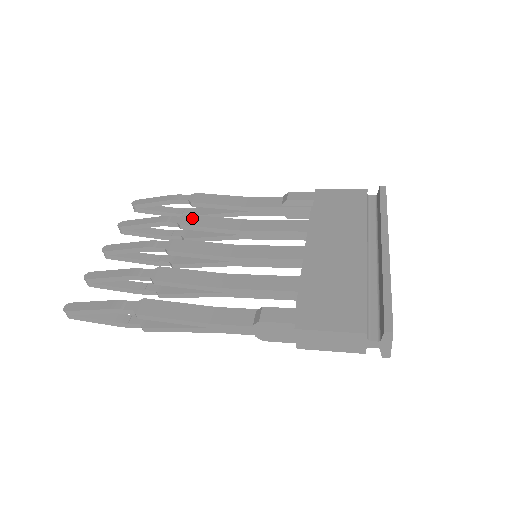
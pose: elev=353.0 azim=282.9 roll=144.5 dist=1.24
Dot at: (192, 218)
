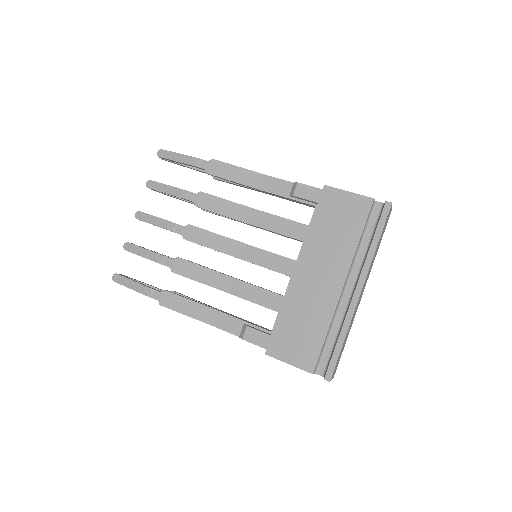
Dot at: (207, 198)
